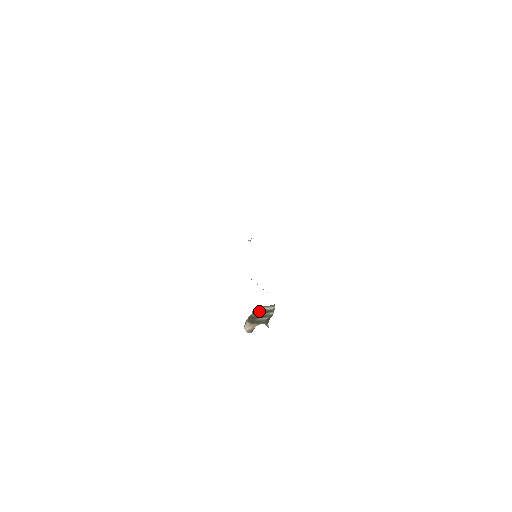
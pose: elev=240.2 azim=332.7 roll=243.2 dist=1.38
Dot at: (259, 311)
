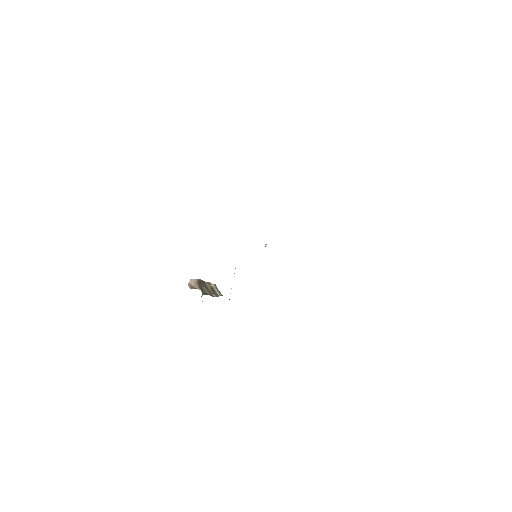
Dot at: (211, 286)
